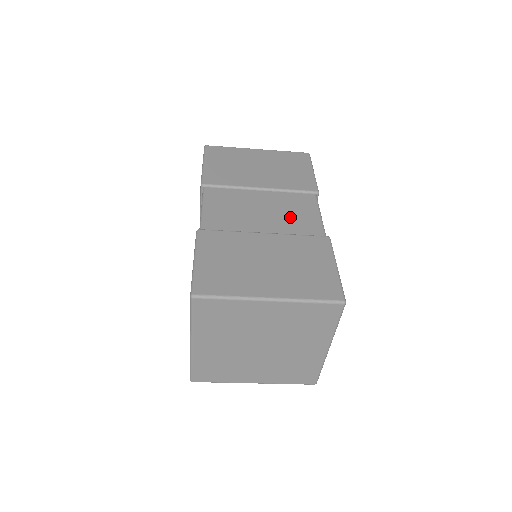
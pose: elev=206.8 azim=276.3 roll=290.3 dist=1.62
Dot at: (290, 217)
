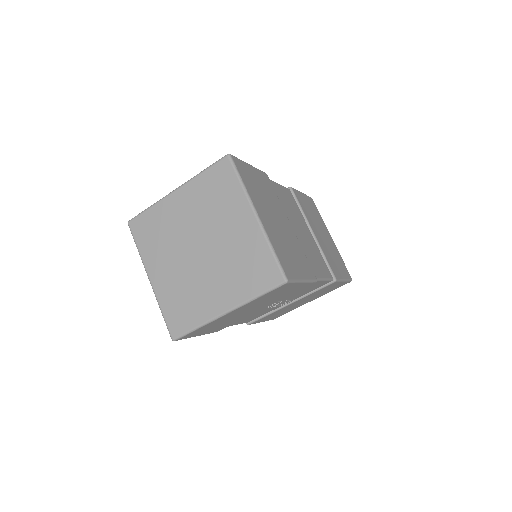
Dot at: occluded
